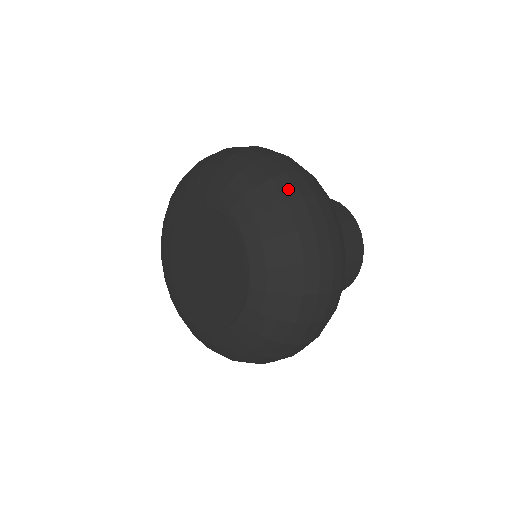
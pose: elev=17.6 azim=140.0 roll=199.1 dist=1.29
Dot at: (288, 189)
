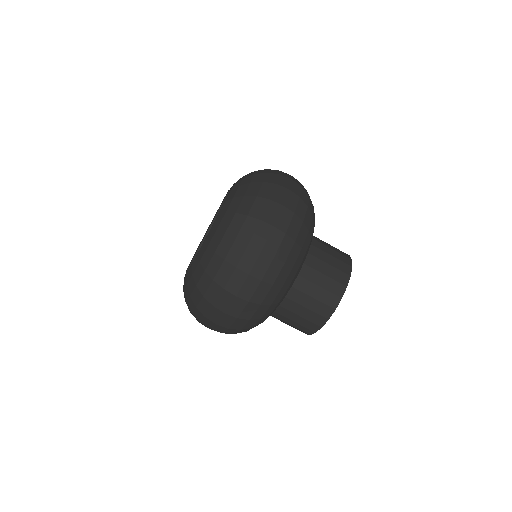
Dot at: (271, 179)
